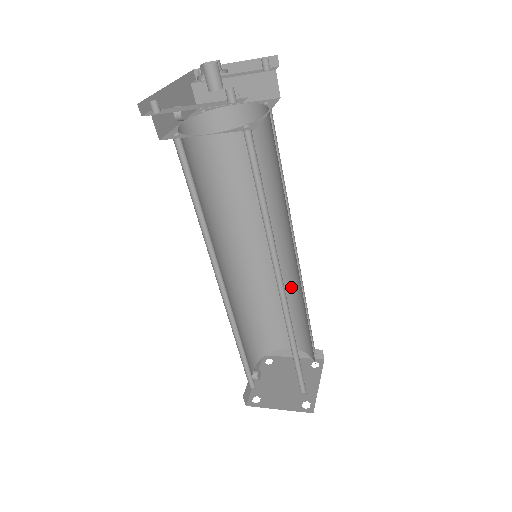
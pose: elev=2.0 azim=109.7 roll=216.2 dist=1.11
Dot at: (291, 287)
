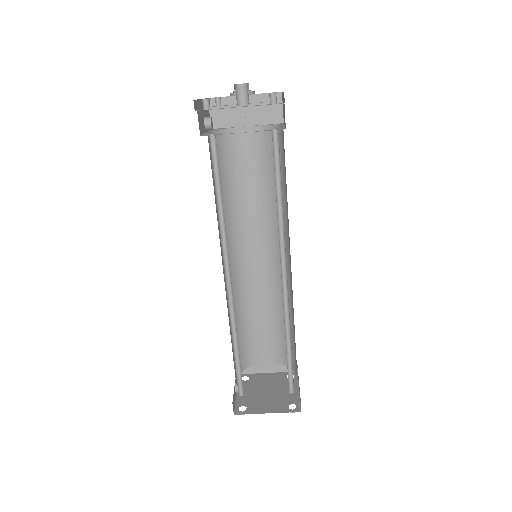
Dot at: (275, 295)
